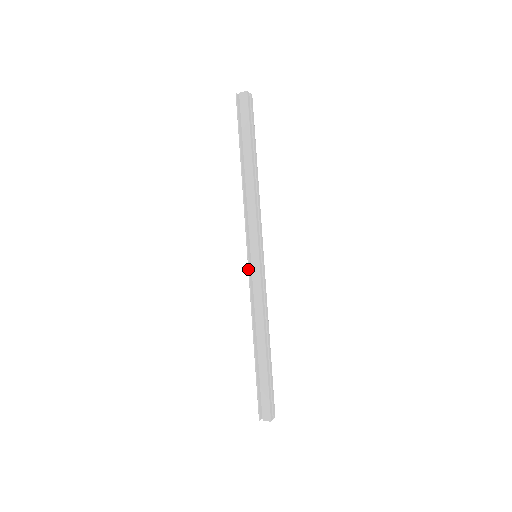
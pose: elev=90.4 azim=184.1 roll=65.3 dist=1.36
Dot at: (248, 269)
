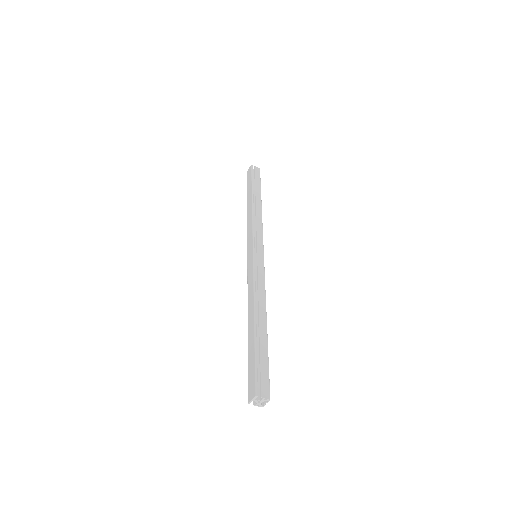
Dot at: (254, 258)
